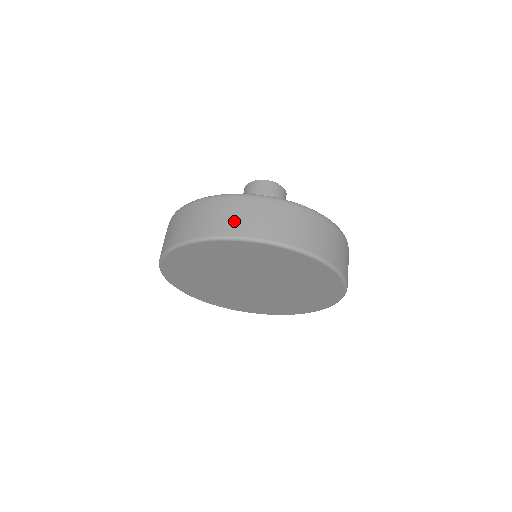
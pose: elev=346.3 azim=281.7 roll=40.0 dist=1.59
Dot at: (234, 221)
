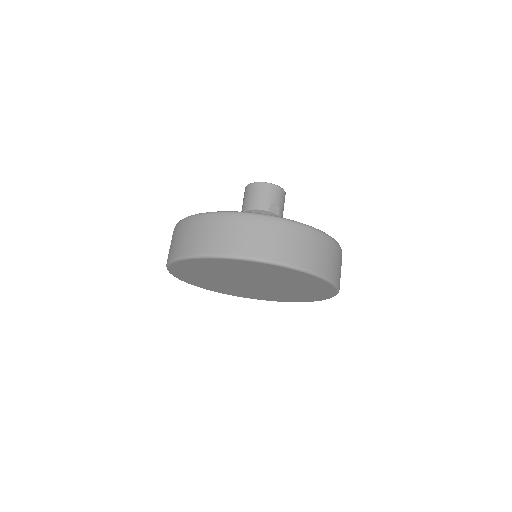
Dot at: (177, 245)
